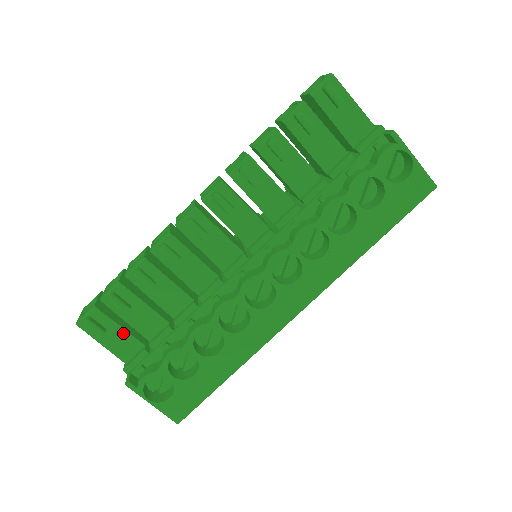
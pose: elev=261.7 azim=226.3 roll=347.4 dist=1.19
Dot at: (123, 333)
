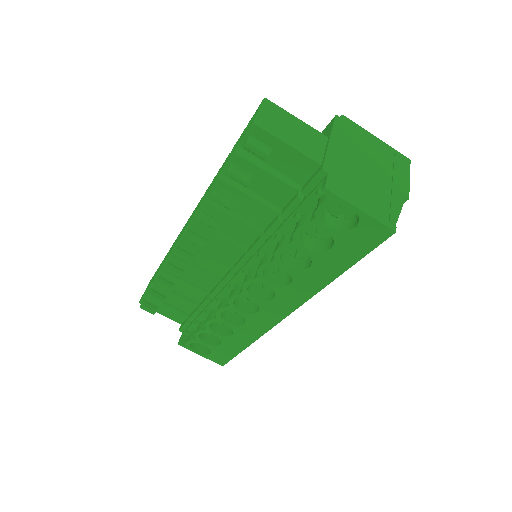
Dot at: (170, 309)
